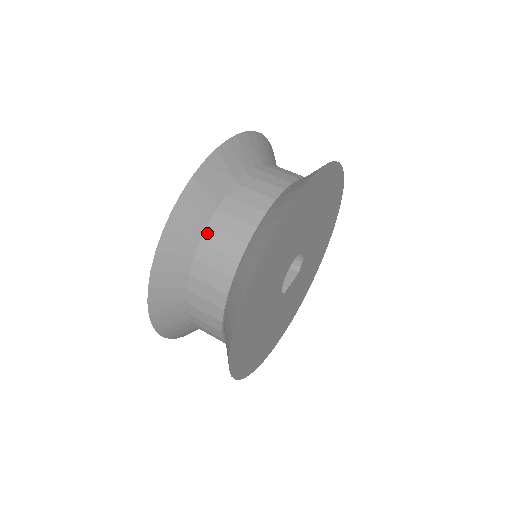
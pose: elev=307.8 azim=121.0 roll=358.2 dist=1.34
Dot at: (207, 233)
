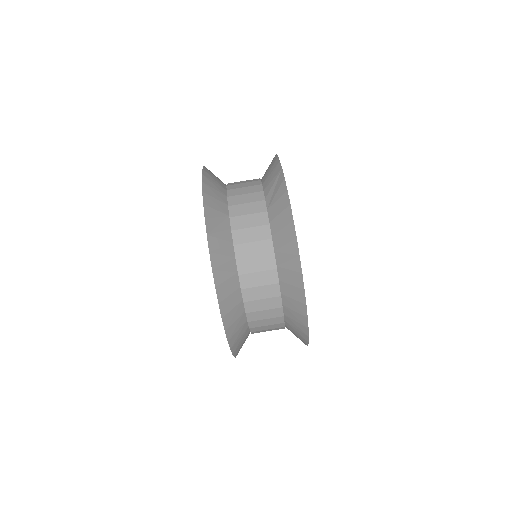
Dot at: (239, 266)
